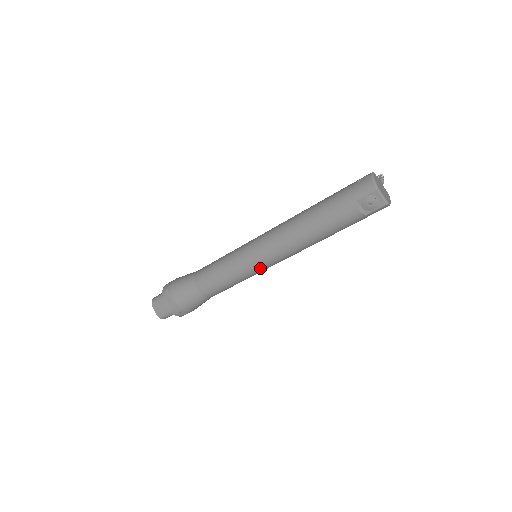
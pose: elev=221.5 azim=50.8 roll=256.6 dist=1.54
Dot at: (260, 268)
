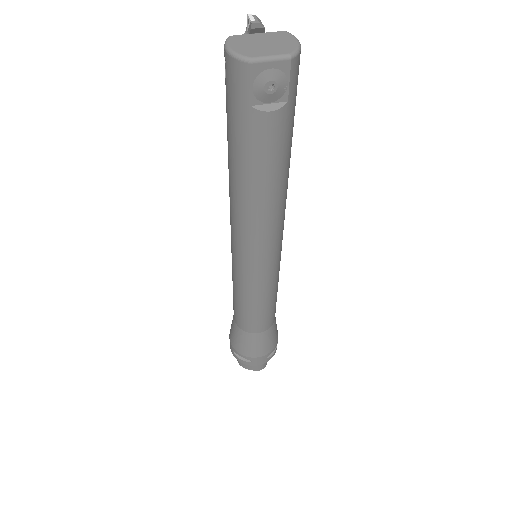
Dot at: (271, 269)
